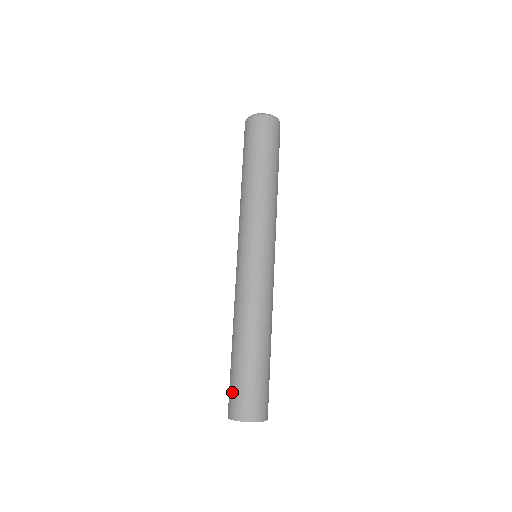
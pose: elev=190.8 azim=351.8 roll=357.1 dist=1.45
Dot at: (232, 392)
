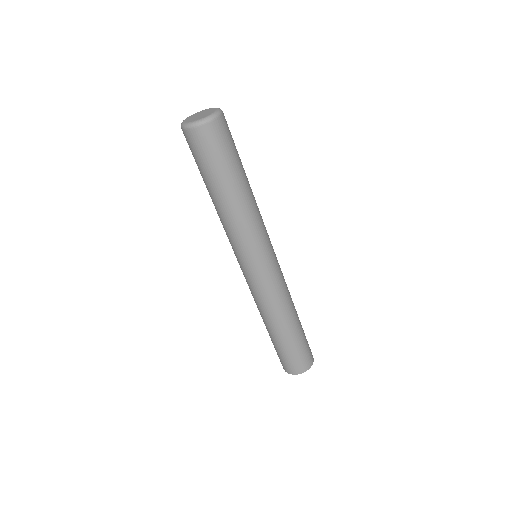
Dot at: occluded
